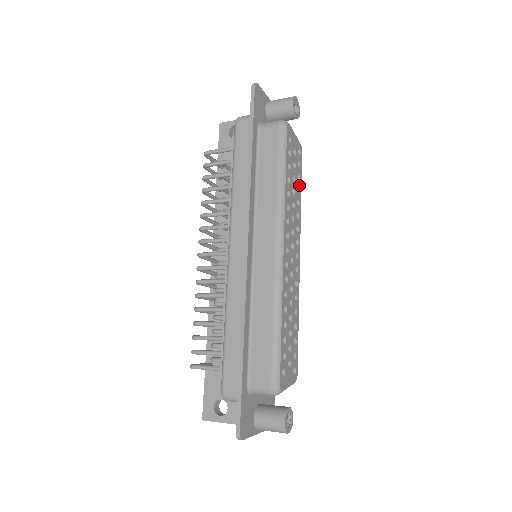
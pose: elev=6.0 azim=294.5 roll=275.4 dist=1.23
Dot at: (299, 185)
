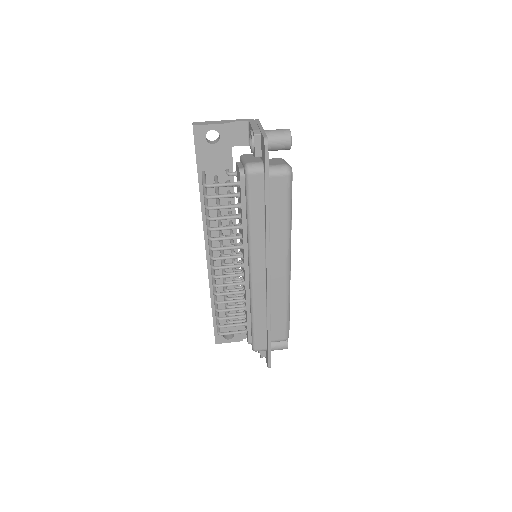
Dot at: occluded
